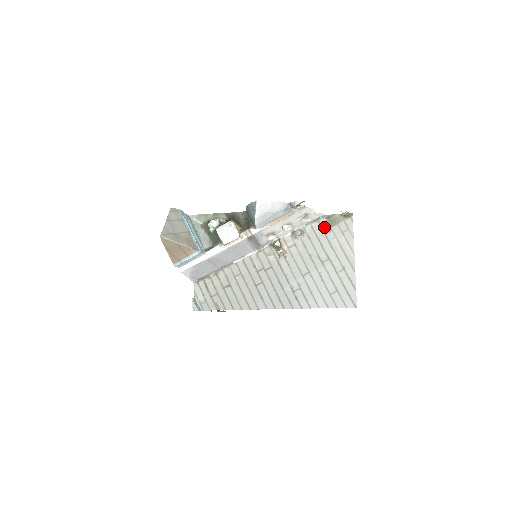
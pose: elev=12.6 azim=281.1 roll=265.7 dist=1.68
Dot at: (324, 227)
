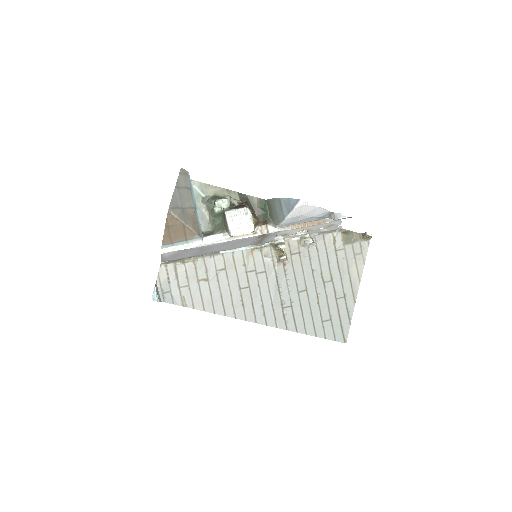
Dot at: (337, 242)
